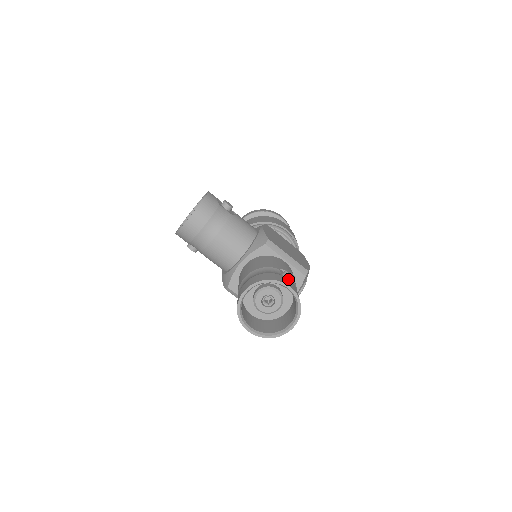
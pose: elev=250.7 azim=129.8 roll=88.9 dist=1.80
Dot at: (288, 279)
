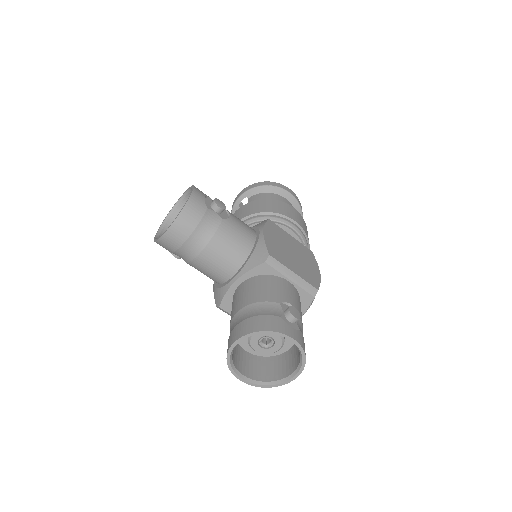
Dot at: (291, 321)
